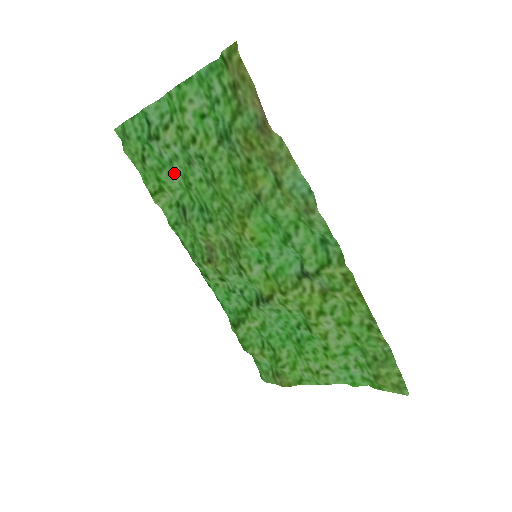
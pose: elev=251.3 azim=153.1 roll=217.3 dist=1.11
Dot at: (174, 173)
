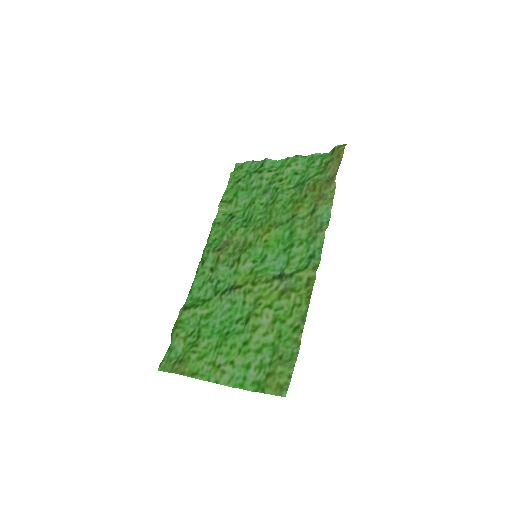
Dot at: (248, 196)
